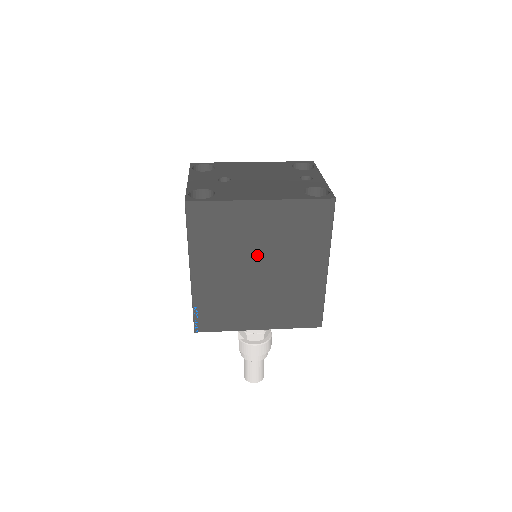
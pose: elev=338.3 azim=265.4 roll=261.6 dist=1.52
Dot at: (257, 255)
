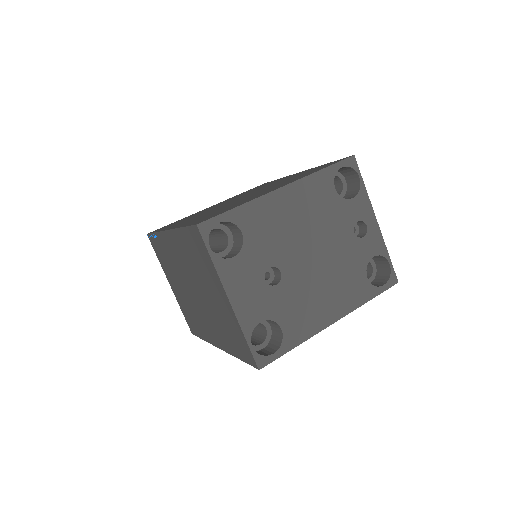
Dot at: occluded
